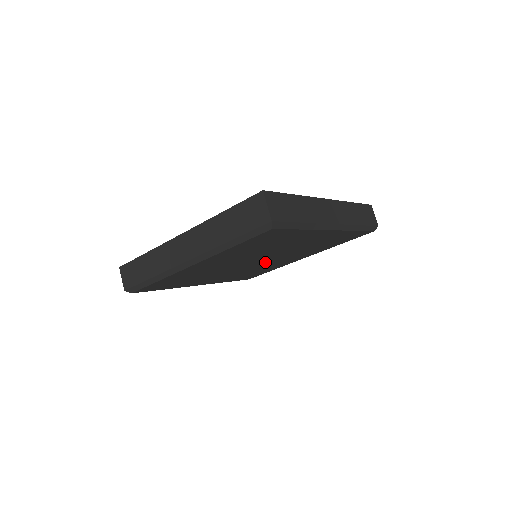
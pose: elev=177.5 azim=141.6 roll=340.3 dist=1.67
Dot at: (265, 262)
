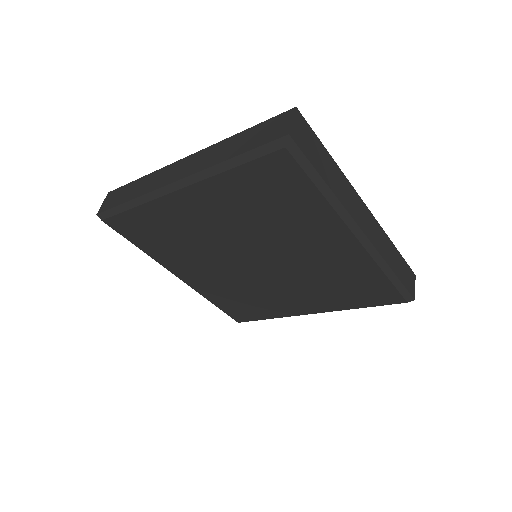
Dot at: (263, 277)
